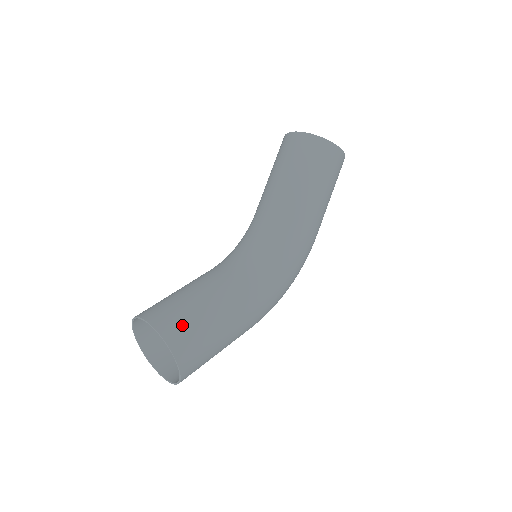
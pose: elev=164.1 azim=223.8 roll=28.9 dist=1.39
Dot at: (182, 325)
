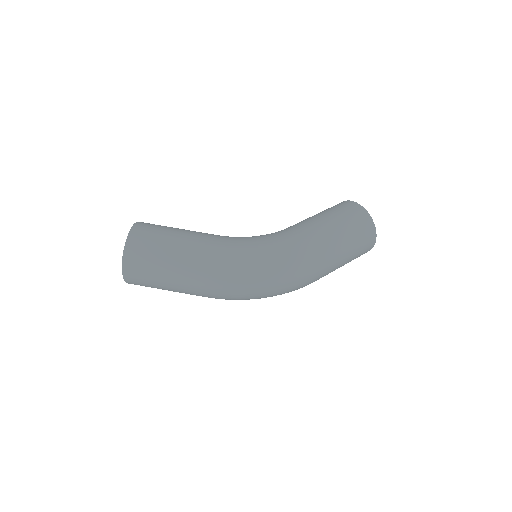
Dot at: occluded
